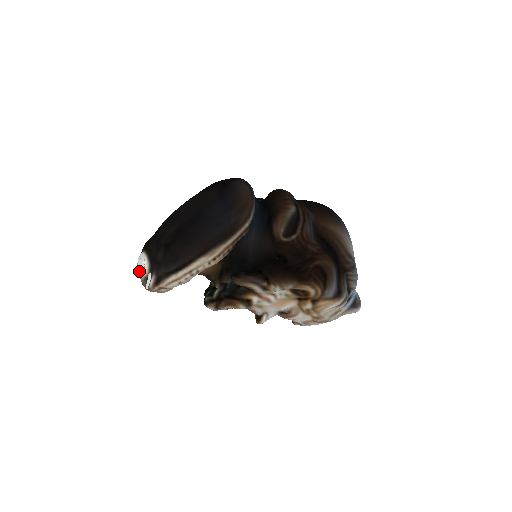
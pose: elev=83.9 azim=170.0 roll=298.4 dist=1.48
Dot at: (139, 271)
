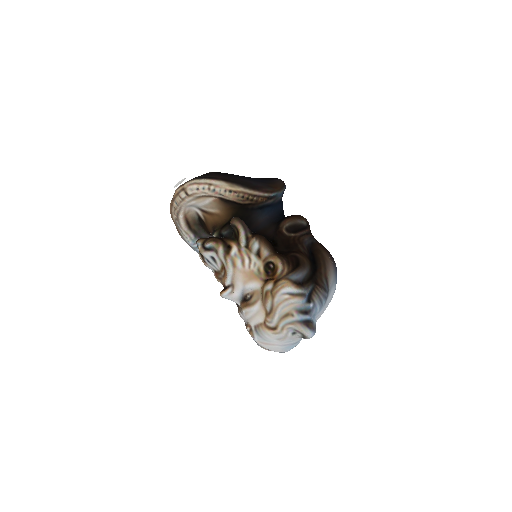
Dot at: occluded
